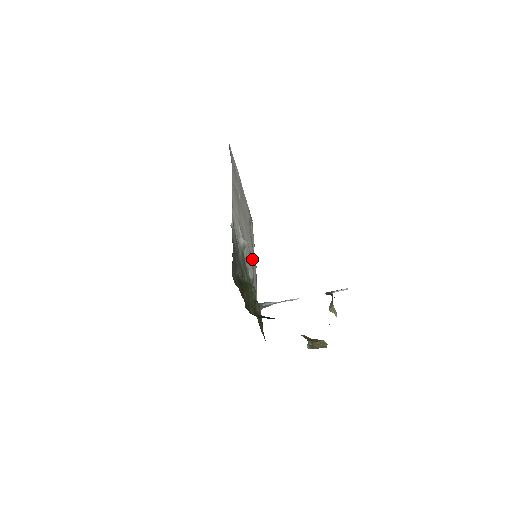
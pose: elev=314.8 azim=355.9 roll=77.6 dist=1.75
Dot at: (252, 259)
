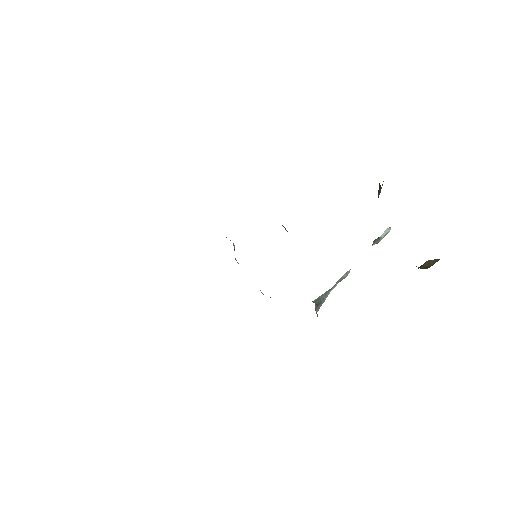
Dot at: occluded
